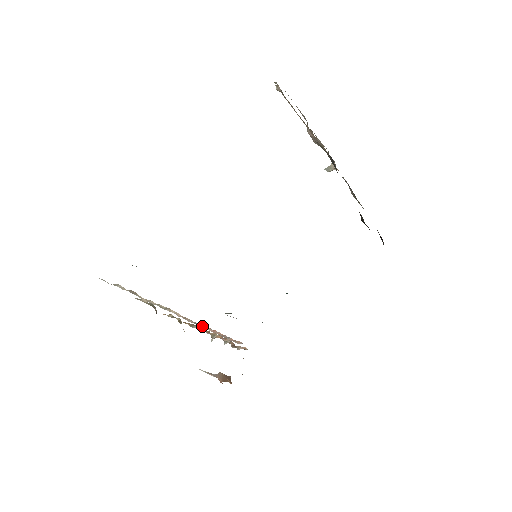
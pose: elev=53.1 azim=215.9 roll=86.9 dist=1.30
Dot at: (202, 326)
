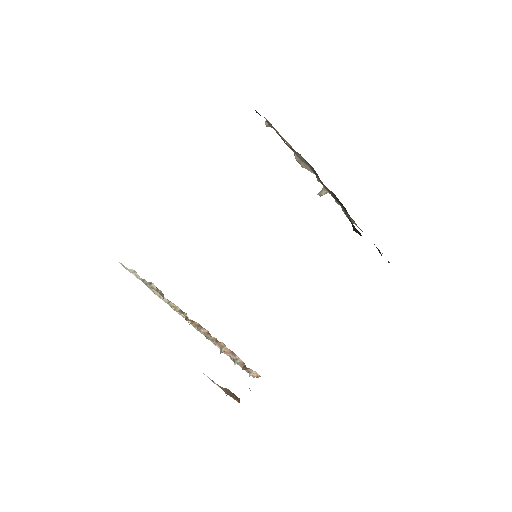
Dot at: occluded
